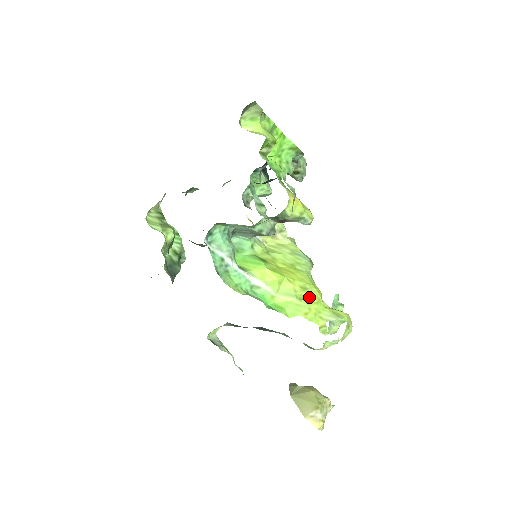
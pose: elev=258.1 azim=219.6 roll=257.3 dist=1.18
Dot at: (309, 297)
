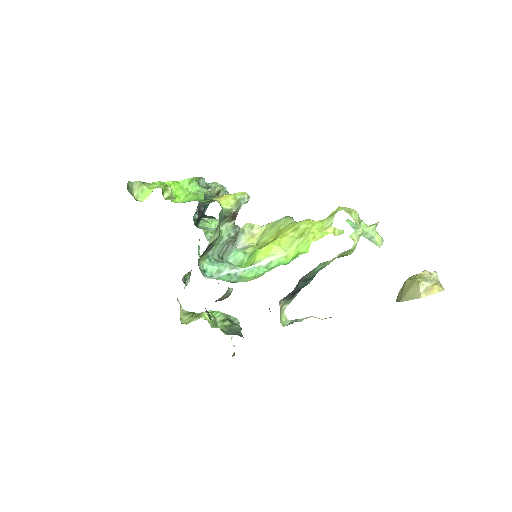
Dot at: (304, 229)
